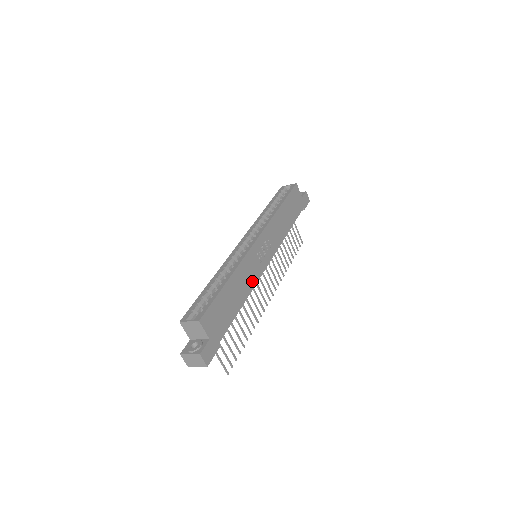
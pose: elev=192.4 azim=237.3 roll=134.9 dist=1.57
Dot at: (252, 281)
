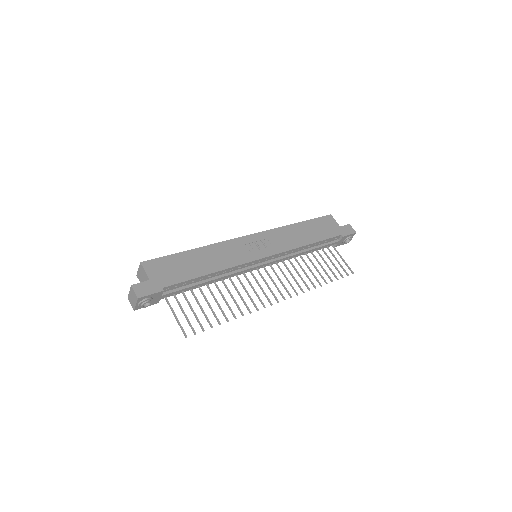
Dot at: (231, 262)
